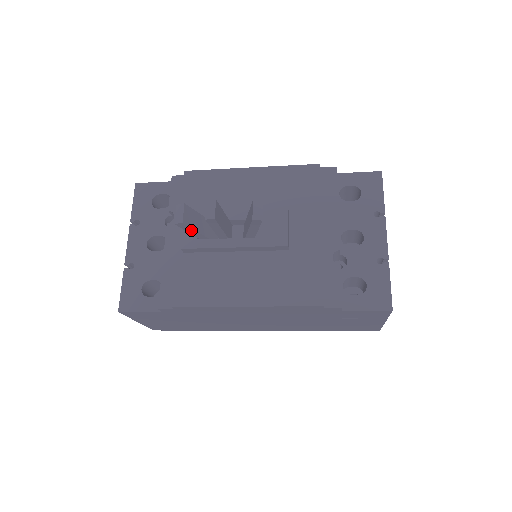
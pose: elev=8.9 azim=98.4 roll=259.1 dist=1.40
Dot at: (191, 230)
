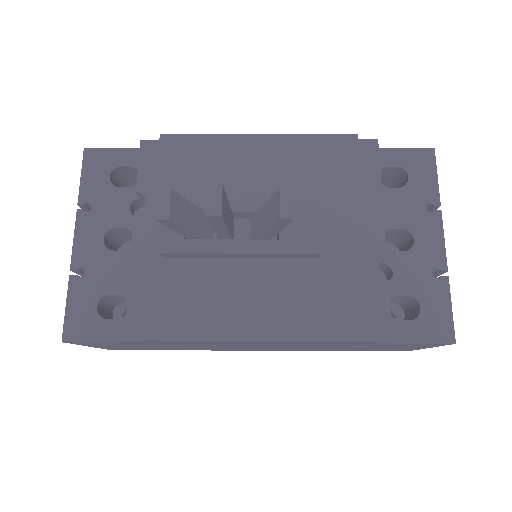
Dot at: (179, 228)
